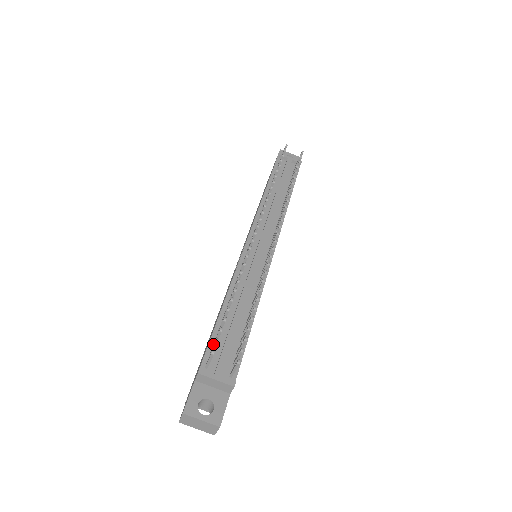
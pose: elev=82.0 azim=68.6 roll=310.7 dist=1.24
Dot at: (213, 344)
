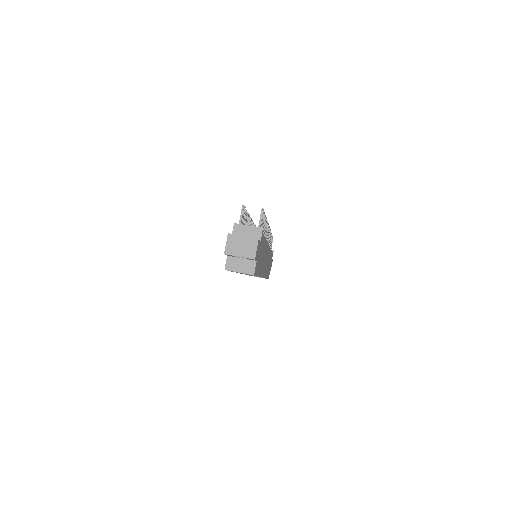
Dot at: occluded
